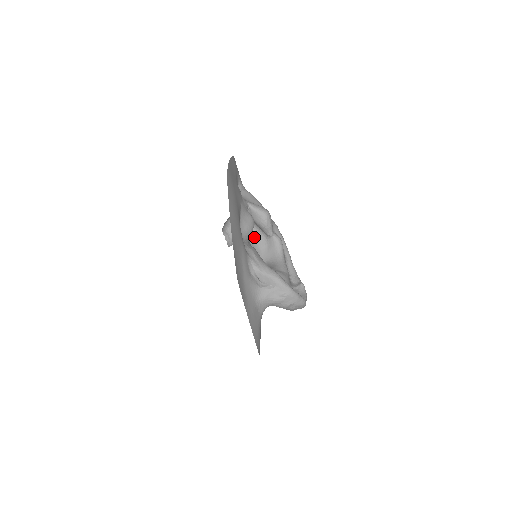
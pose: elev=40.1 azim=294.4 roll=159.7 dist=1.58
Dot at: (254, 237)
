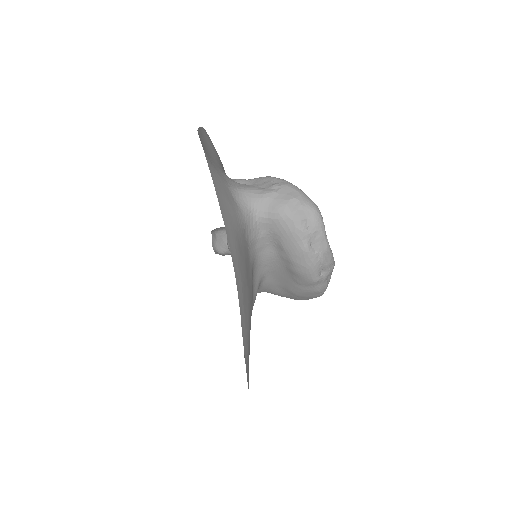
Dot at: occluded
